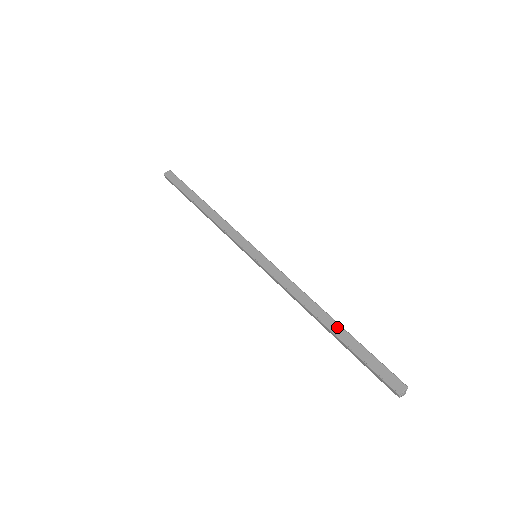
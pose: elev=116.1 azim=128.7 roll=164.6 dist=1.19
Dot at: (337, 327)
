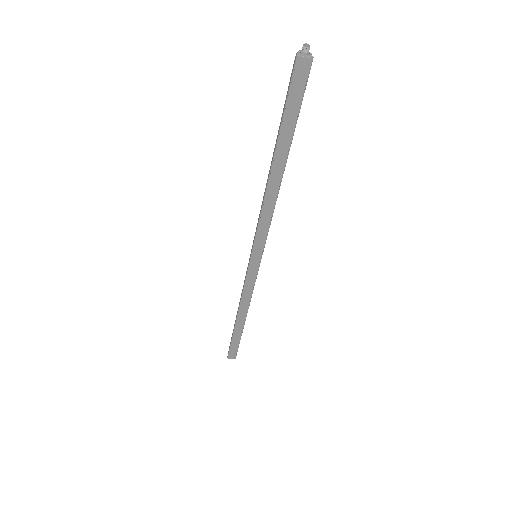
Dot at: (241, 327)
